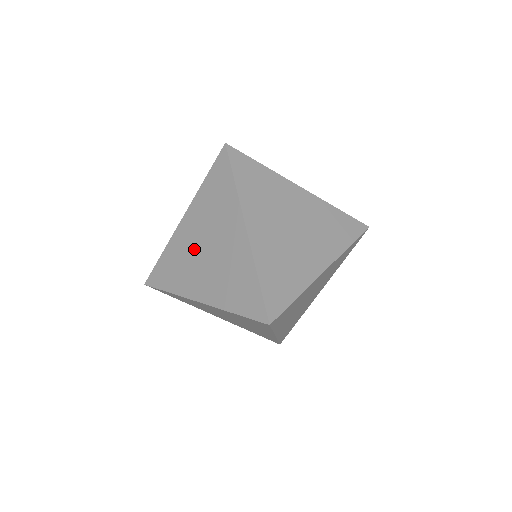
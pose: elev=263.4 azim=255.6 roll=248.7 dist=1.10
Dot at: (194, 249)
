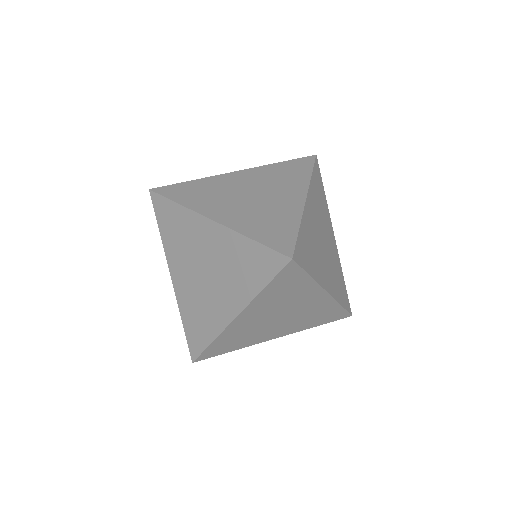
Dot at: (197, 285)
